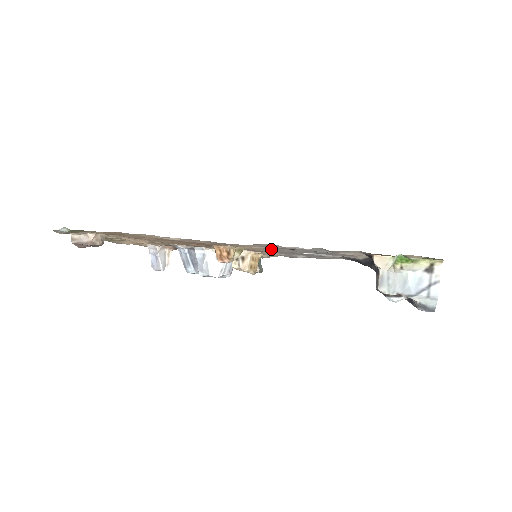
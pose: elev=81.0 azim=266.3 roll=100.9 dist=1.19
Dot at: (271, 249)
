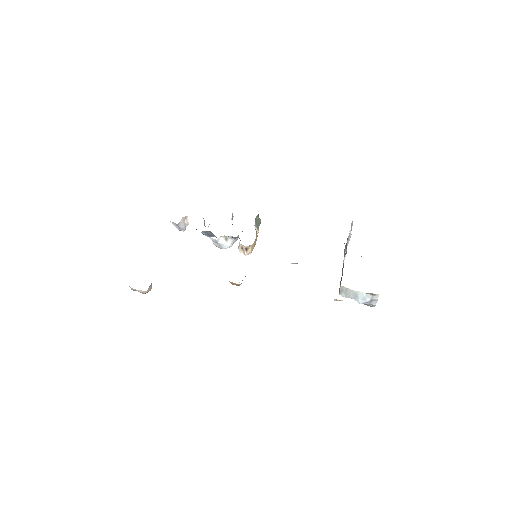
Dot at: occluded
